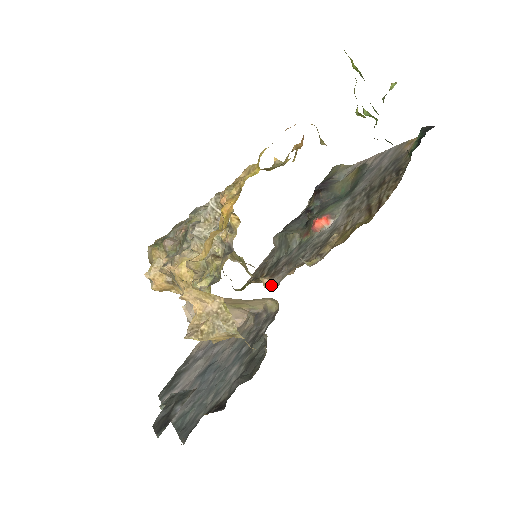
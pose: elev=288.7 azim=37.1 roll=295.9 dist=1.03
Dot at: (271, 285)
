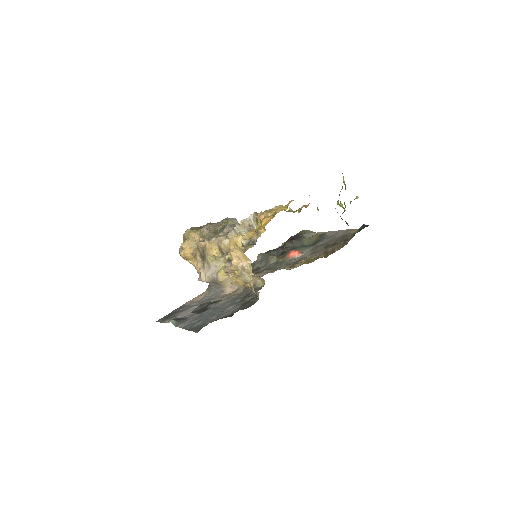
Dot at: occluded
